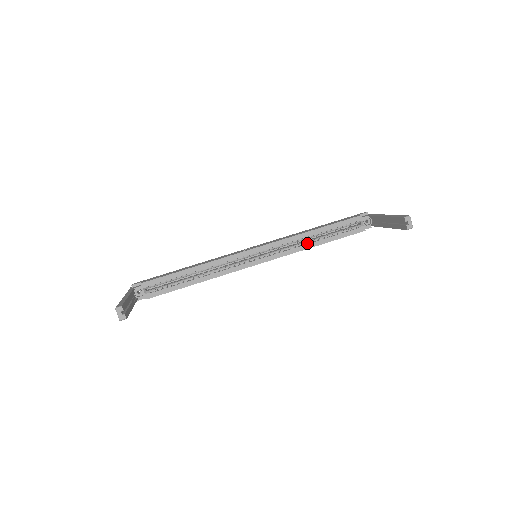
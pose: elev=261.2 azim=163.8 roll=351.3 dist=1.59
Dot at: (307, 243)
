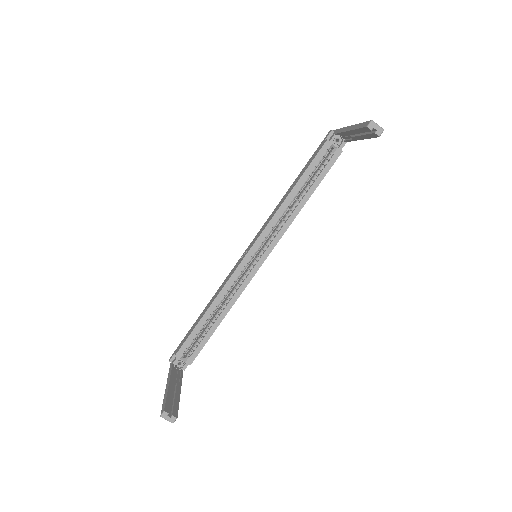
Dot at: (294, 208)
